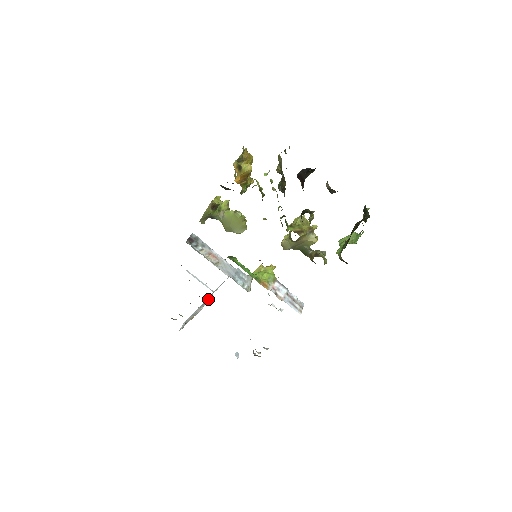
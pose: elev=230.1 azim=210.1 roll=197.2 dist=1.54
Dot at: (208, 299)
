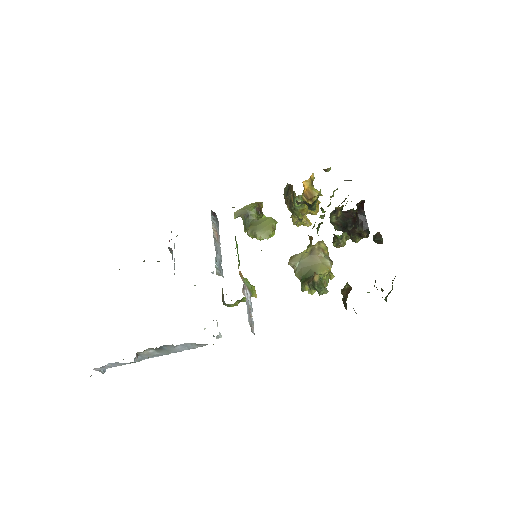
Dot at: occluded
